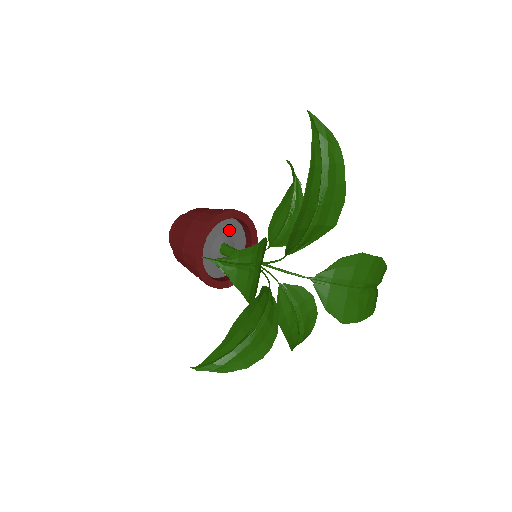
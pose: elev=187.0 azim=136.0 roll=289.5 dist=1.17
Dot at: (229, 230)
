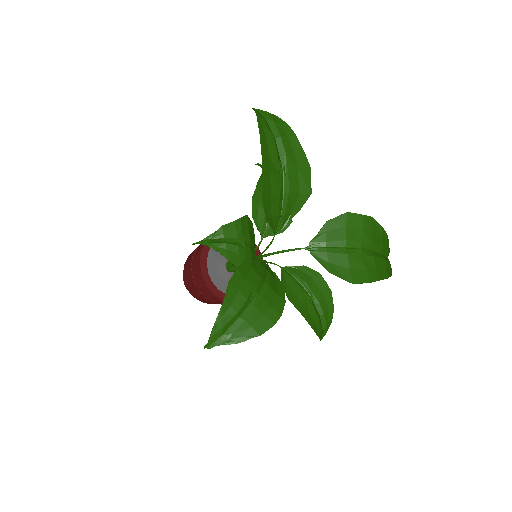
Dot at: occluded
